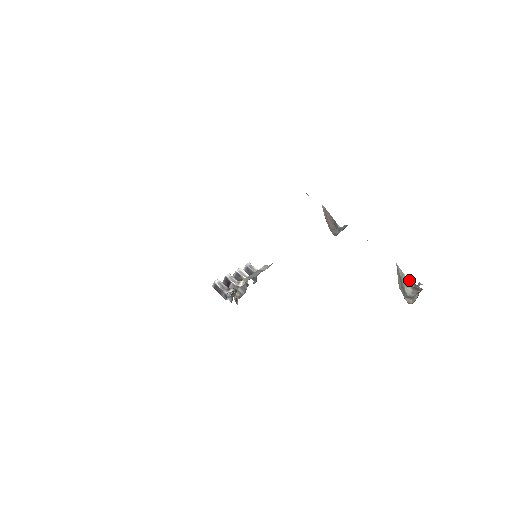
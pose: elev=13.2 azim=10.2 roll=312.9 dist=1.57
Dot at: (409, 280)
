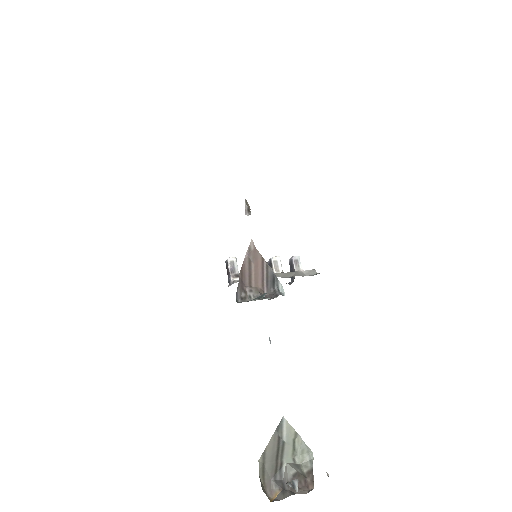
Dot at: (310, 455)
